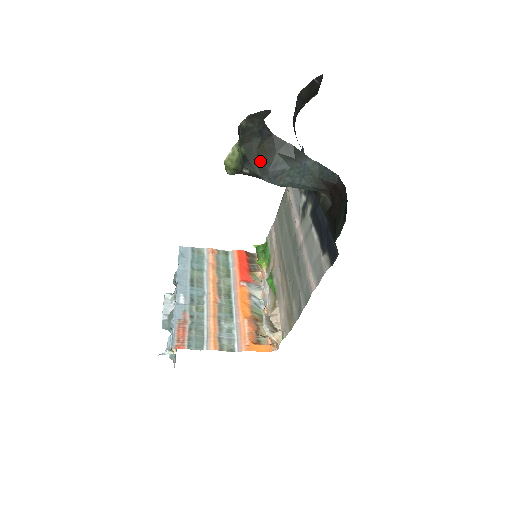
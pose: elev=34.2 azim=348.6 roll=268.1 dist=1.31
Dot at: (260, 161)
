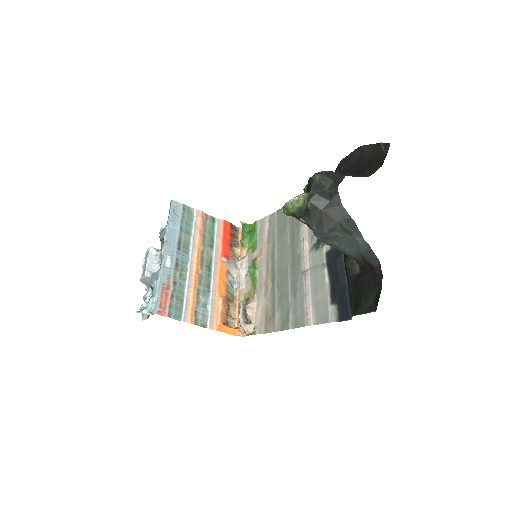
Dot at: (320, 221)
